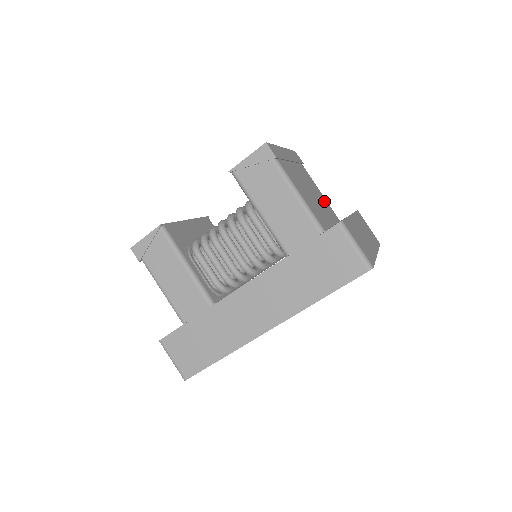
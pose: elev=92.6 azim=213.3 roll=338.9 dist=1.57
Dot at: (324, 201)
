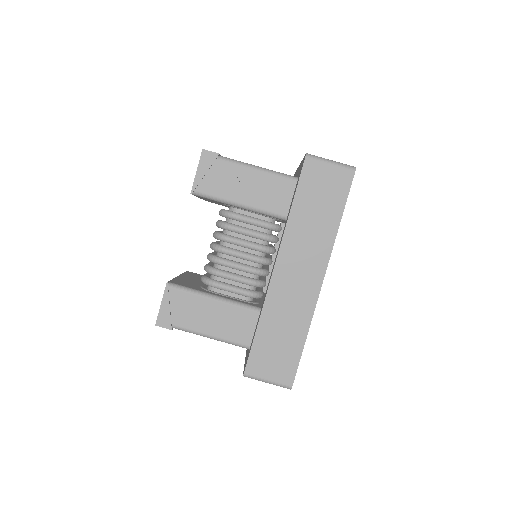
Dot at: occluded
